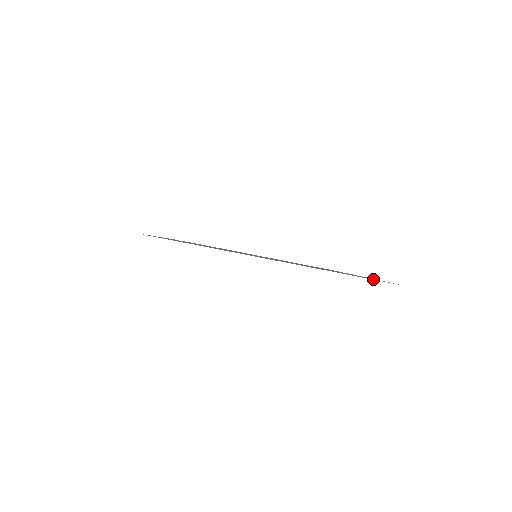
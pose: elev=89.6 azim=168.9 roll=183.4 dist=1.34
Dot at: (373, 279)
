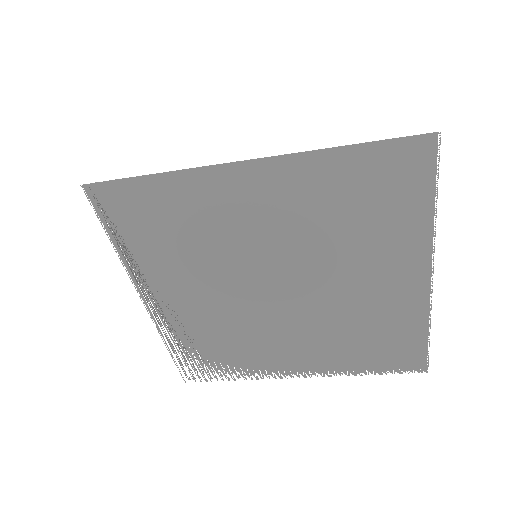
Dot at: occluded
